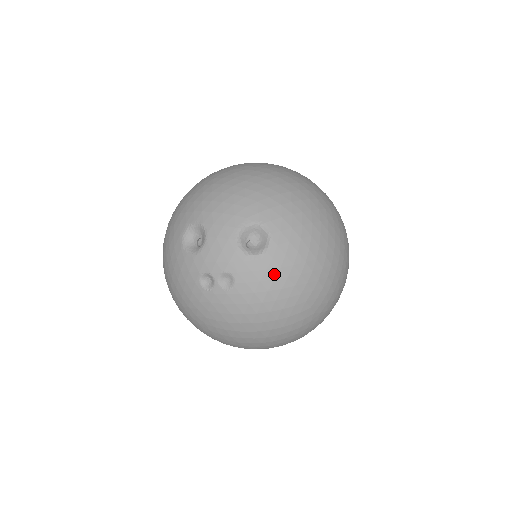
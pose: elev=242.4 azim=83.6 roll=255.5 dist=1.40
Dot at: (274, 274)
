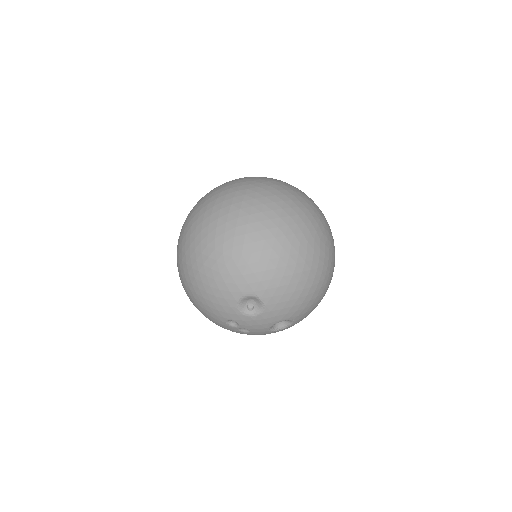
Dot at: occluded
